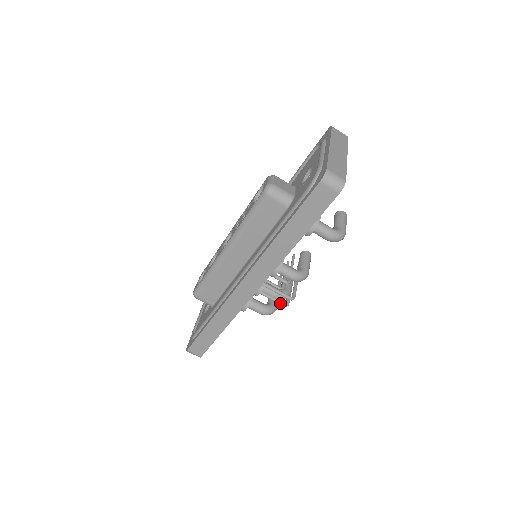
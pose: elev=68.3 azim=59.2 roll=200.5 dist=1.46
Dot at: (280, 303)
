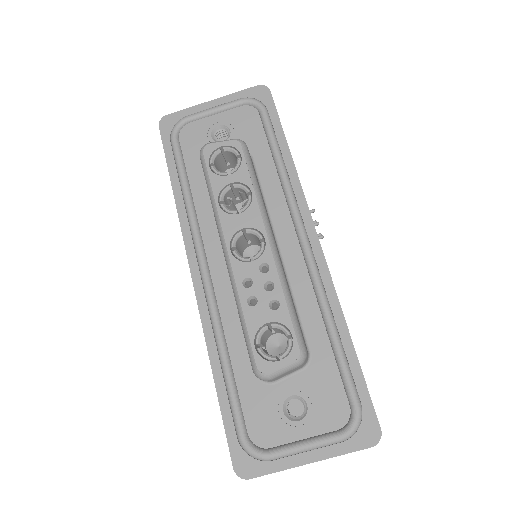
Dot at: occluded
